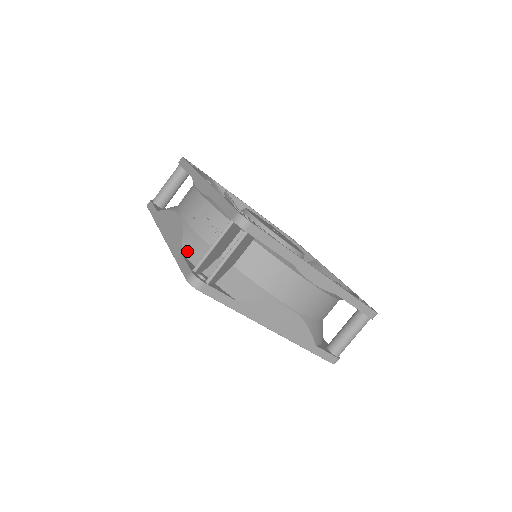
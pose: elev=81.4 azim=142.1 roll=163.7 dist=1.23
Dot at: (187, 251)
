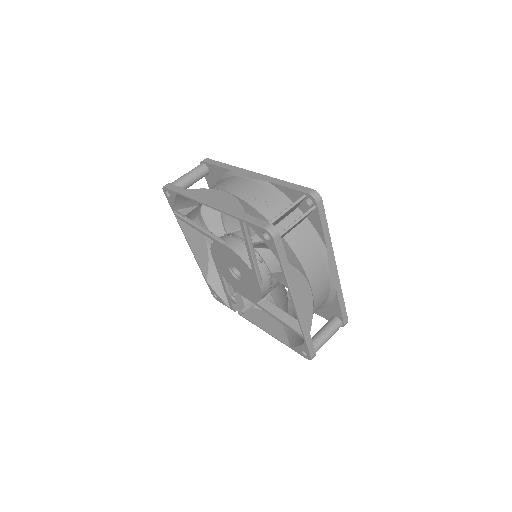
Dot at: (249, 214)
